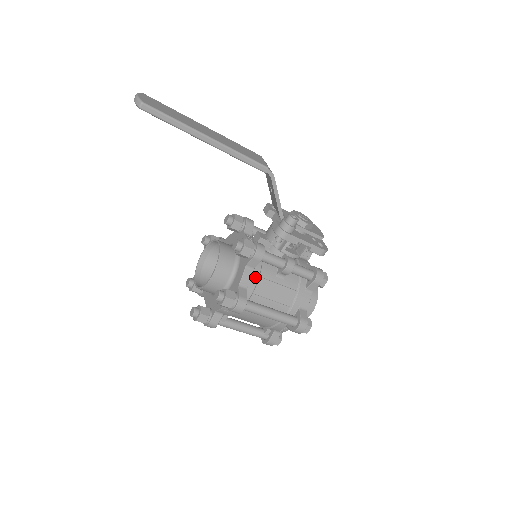
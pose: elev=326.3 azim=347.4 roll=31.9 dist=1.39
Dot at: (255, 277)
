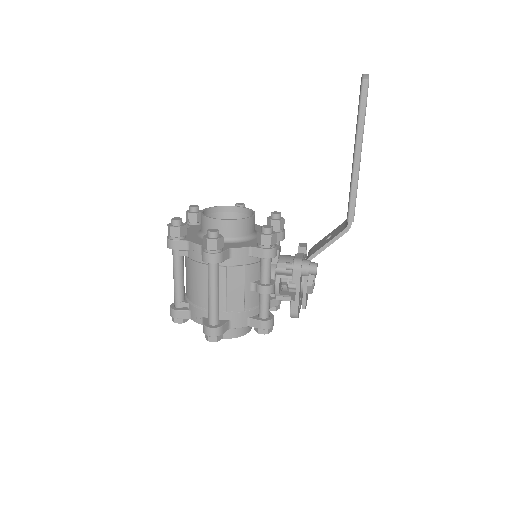
Dot at: (244, 261)
